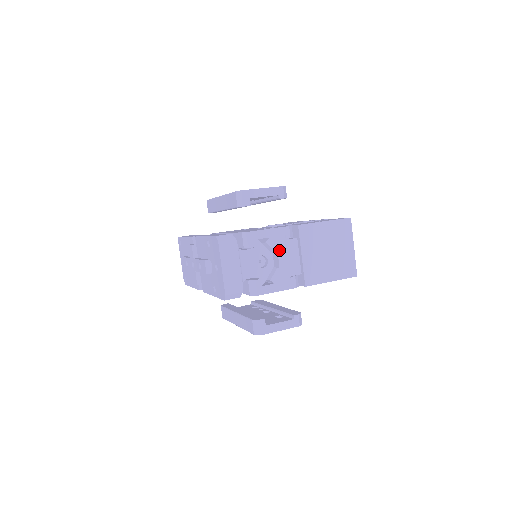
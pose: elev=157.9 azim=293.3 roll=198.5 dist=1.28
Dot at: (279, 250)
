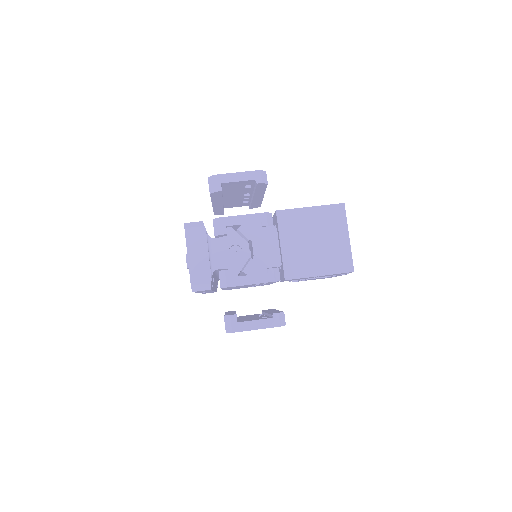
Dot at: (254, 238)
